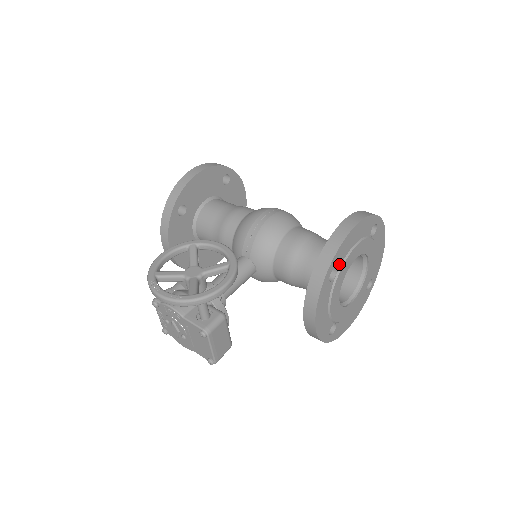
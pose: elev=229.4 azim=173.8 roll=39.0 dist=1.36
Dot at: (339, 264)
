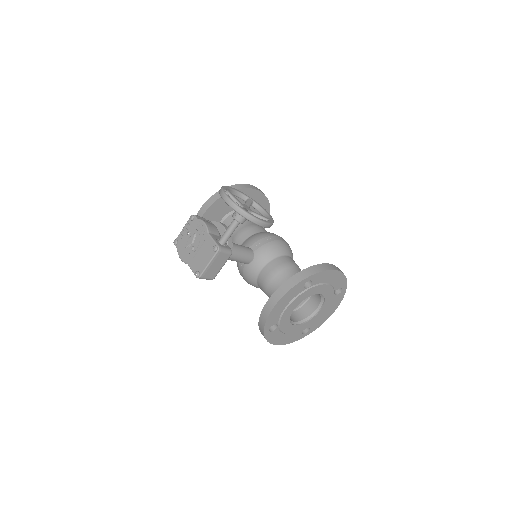
Dot at: (315, 283)
